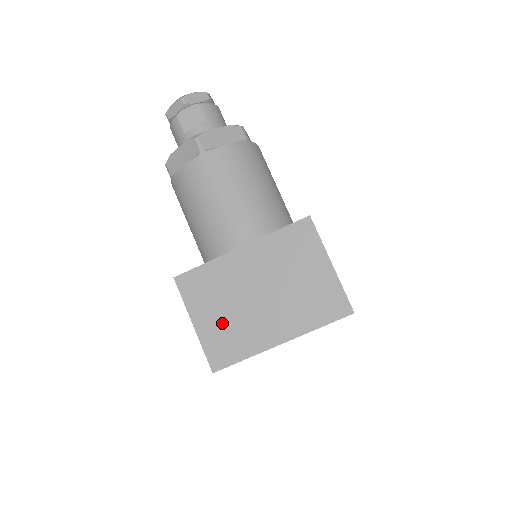
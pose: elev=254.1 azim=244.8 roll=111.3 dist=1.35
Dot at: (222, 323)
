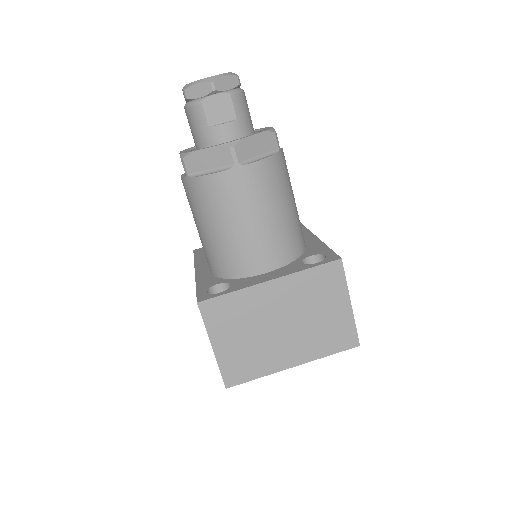
Dot at: (241, 347)
